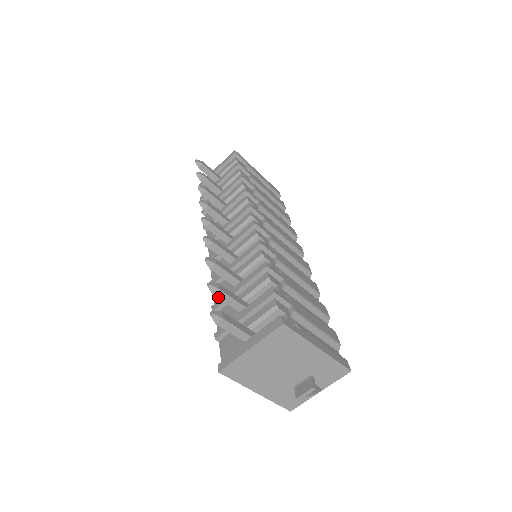
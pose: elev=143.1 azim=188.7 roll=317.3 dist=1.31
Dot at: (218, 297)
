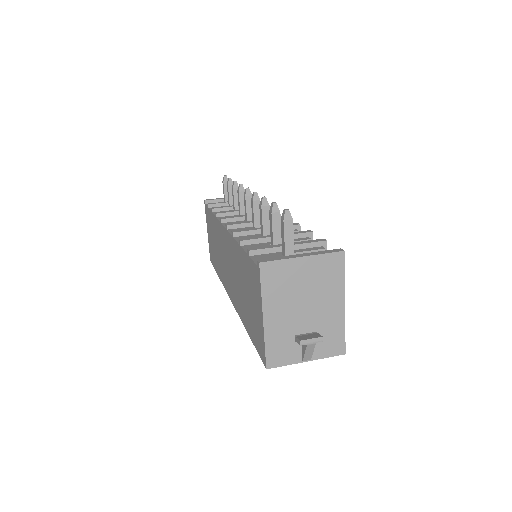
Dot at: (273, 219)
